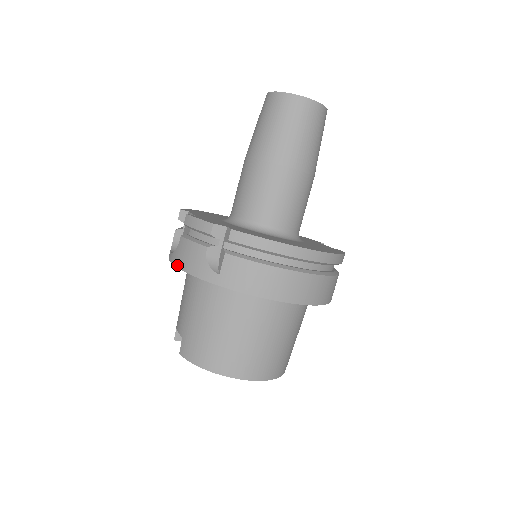
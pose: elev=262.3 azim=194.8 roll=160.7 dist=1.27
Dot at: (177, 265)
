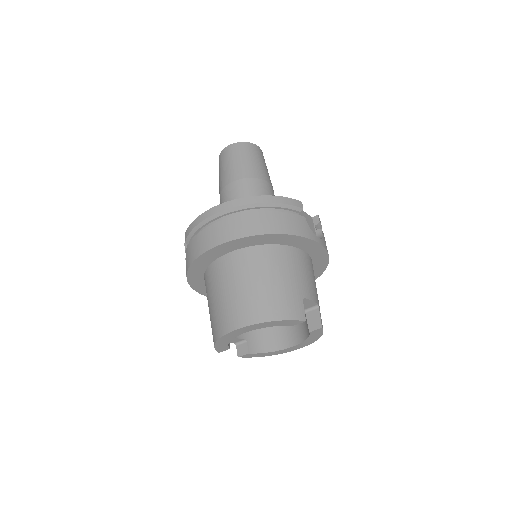
Dot at: (194, 289)
